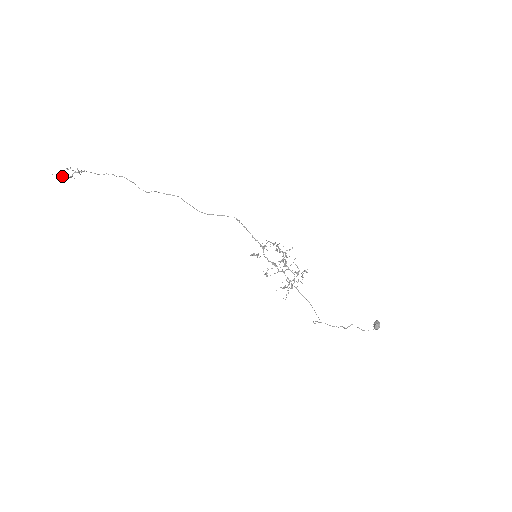
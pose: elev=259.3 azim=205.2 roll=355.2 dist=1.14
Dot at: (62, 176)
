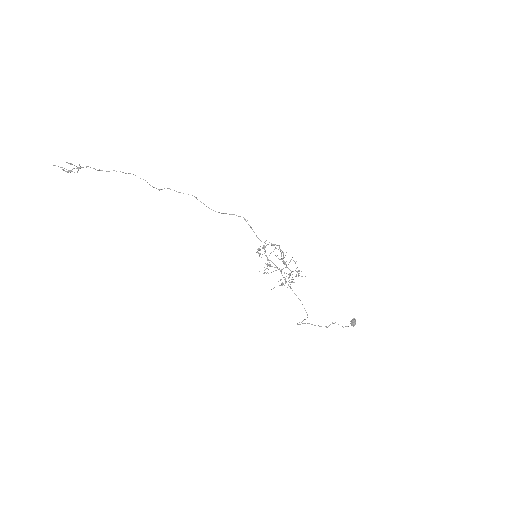
Dot at: (64, 168)
